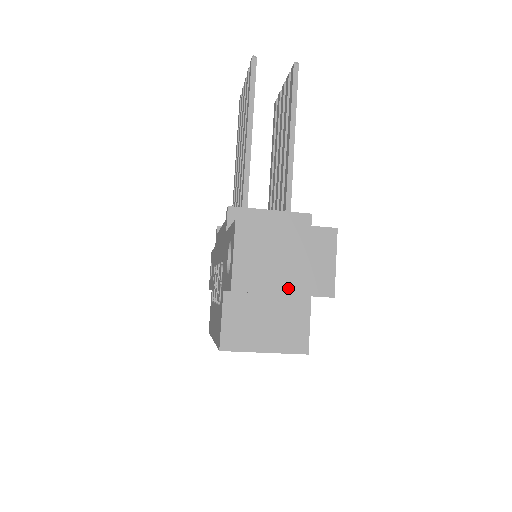
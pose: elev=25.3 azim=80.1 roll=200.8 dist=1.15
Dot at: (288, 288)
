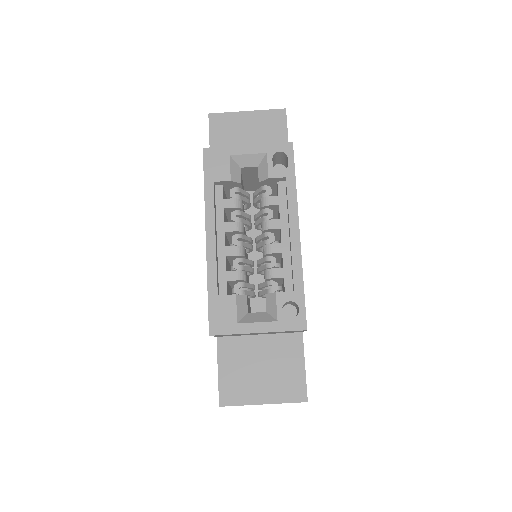
Dot at: (250, 113)
